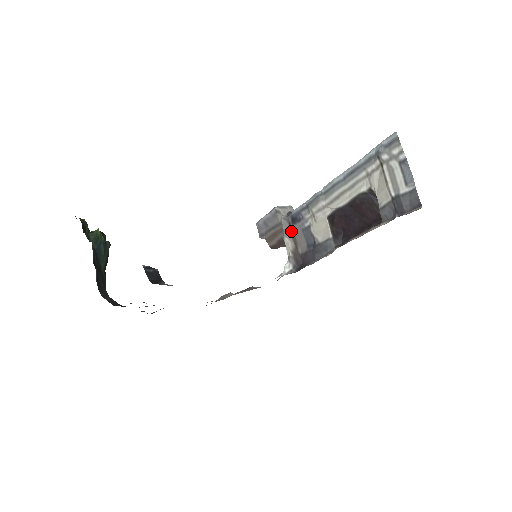
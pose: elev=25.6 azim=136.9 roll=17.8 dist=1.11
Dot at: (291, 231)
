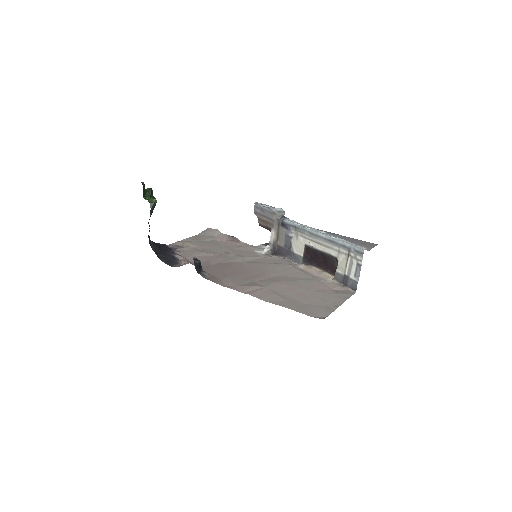
Dot at: (278, 228)
